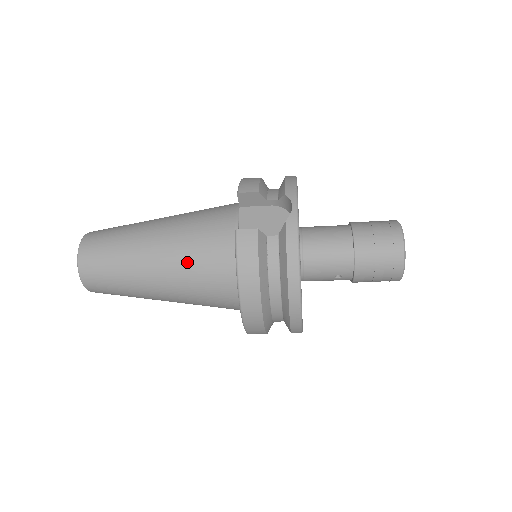
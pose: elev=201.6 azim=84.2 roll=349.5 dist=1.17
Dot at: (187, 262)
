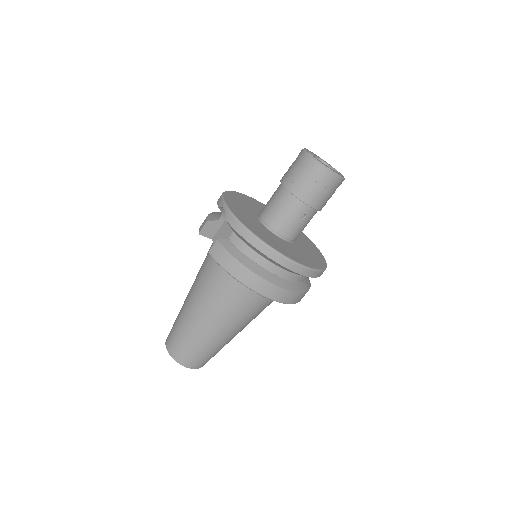
Dot at: (213, 297)
